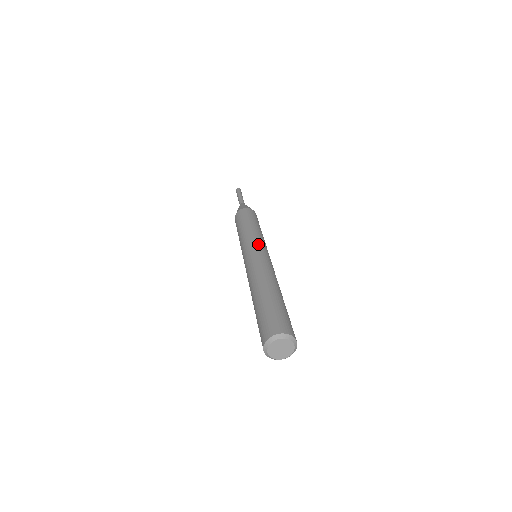
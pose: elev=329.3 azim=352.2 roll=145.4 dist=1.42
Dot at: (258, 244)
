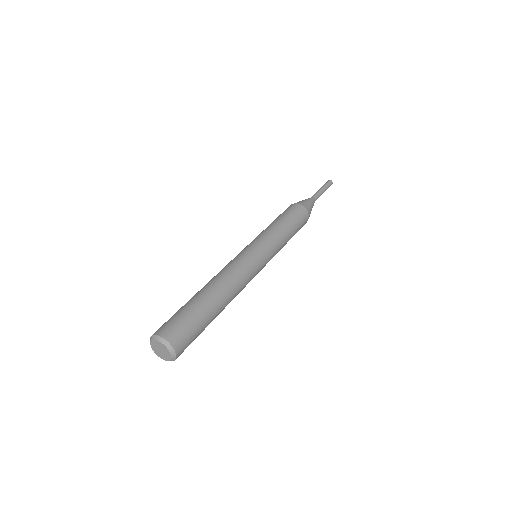
Dot at: (258, 245)
